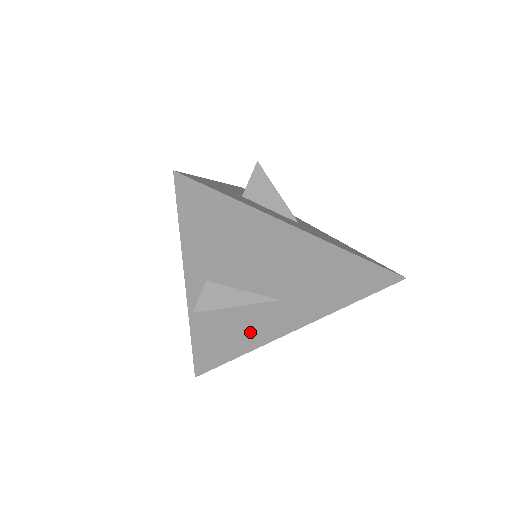
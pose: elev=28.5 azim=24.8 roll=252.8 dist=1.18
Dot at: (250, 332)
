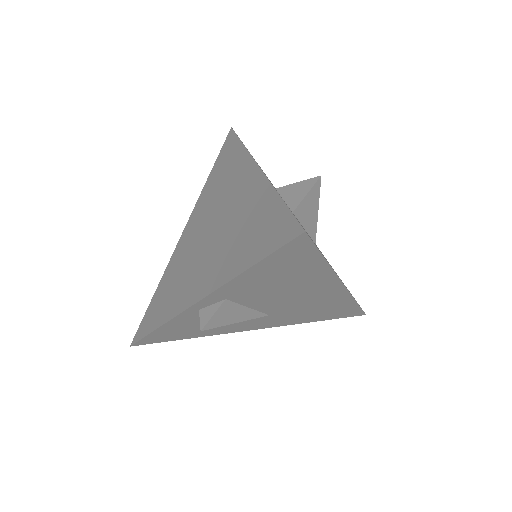
Dot at: (218, 328)
